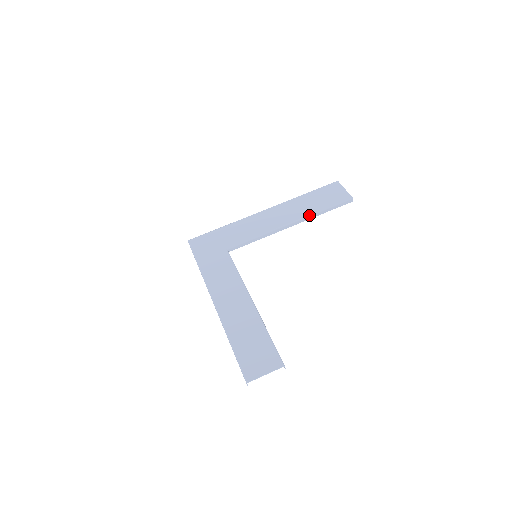
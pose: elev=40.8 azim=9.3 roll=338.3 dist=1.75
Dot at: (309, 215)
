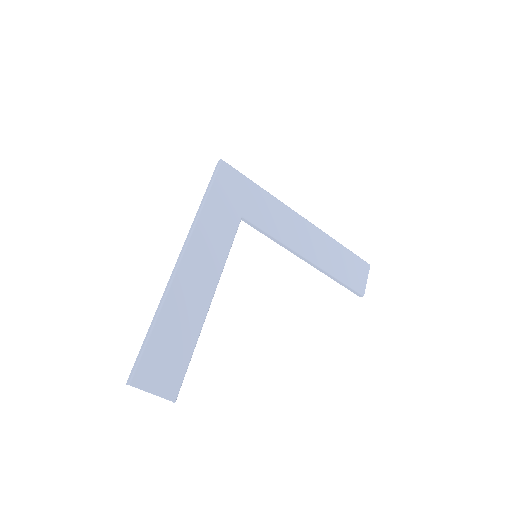
Dot at: (326, 270)
